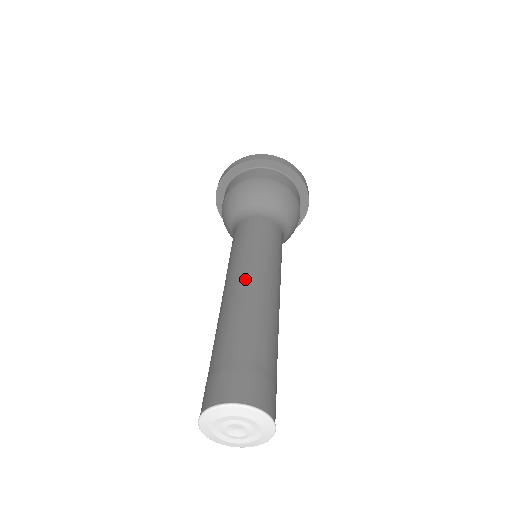
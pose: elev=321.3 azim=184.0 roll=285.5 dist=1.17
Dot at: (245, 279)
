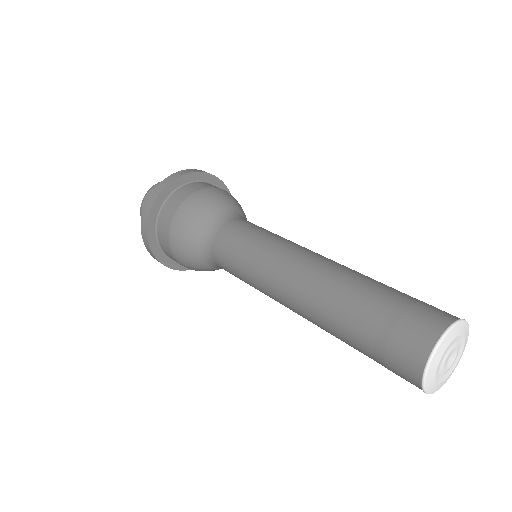
Dot at: occluded
